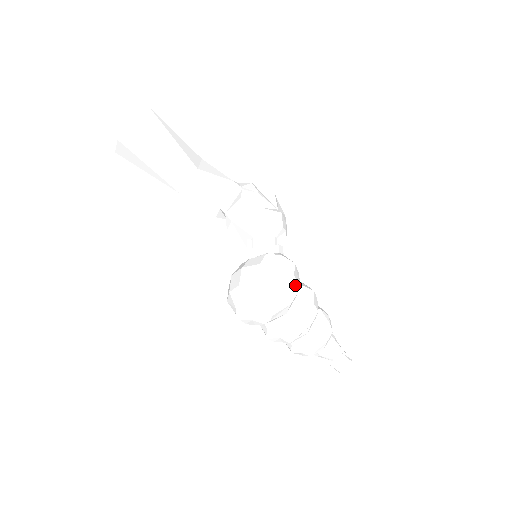
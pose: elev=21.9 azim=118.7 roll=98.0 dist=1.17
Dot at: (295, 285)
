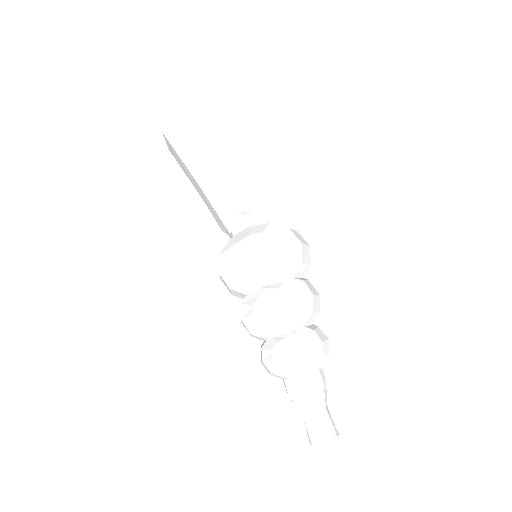
Dot at: (308, 255)
